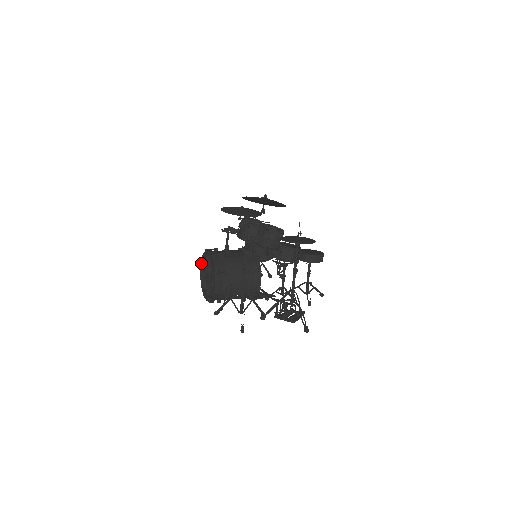
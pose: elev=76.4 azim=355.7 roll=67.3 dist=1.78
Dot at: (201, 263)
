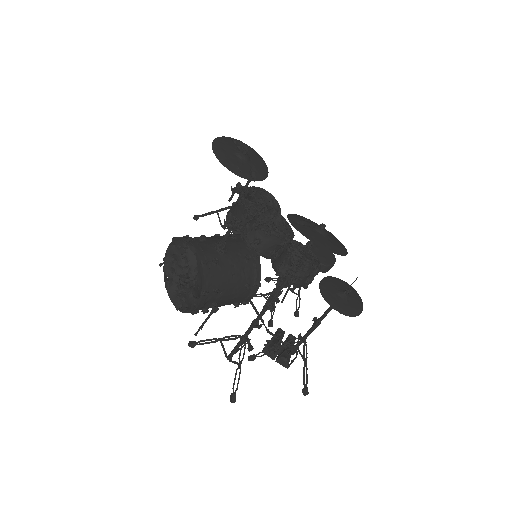
Dot at: (172, 242)
